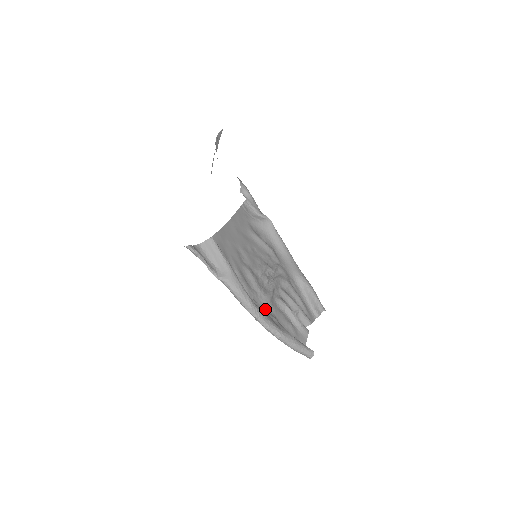
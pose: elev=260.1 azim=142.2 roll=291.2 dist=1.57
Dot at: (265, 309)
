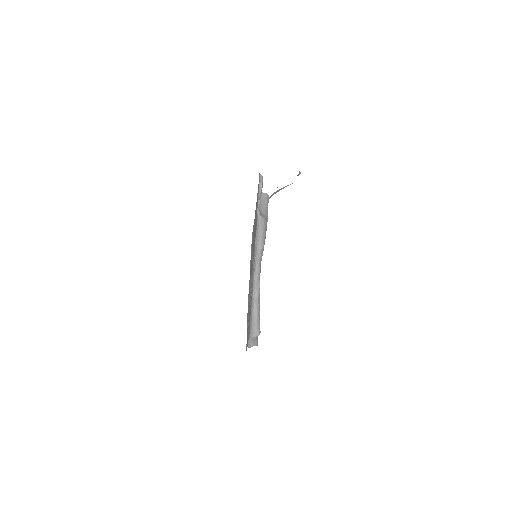
Dot at: occluded
